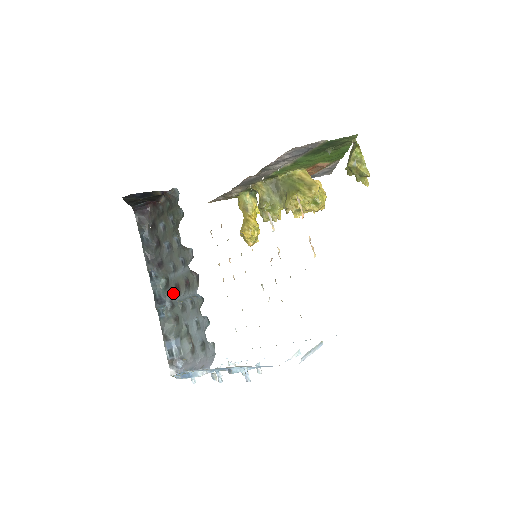
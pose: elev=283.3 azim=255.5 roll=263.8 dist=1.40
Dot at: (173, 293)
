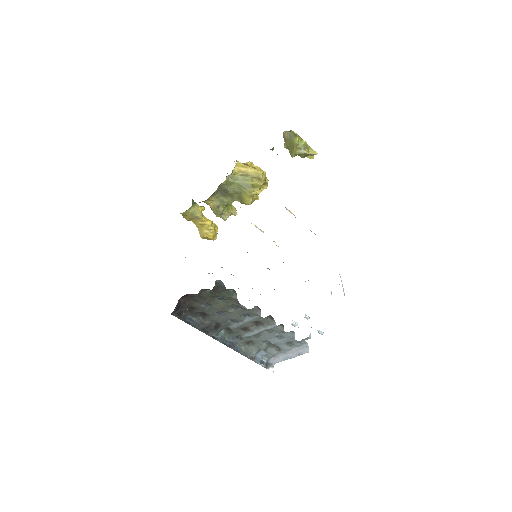
Dot at: (241, 333)
